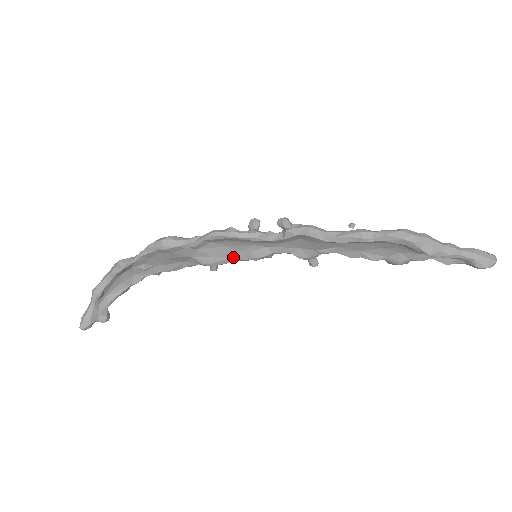
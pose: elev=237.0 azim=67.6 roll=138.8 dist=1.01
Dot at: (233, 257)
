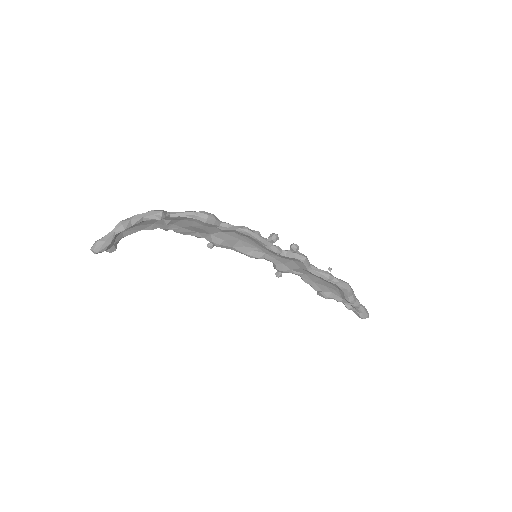
Dot at: (237, 248)
